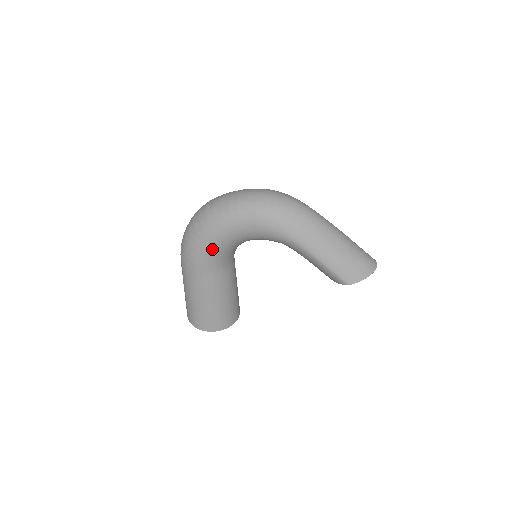
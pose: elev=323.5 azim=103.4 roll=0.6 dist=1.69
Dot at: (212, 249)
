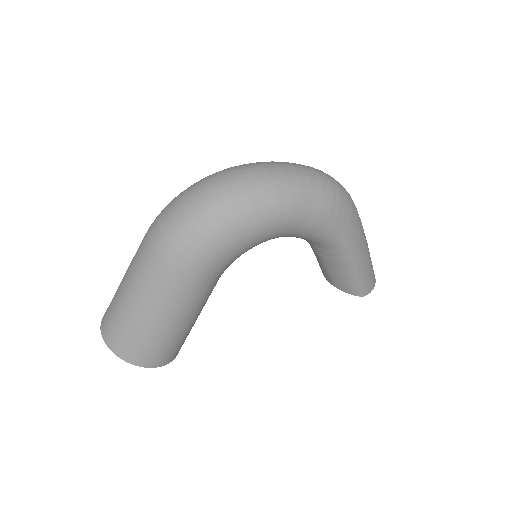
Dot at: (239, 247)
